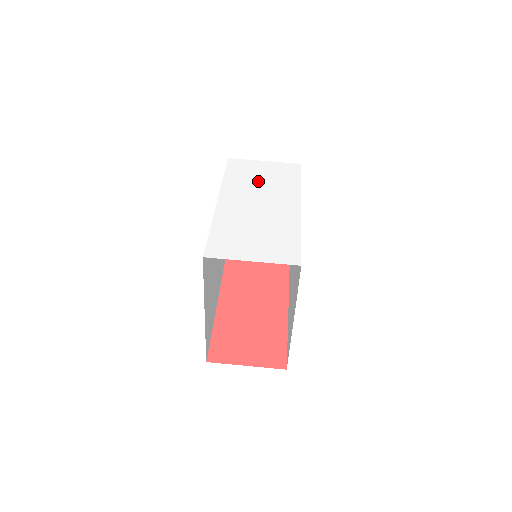
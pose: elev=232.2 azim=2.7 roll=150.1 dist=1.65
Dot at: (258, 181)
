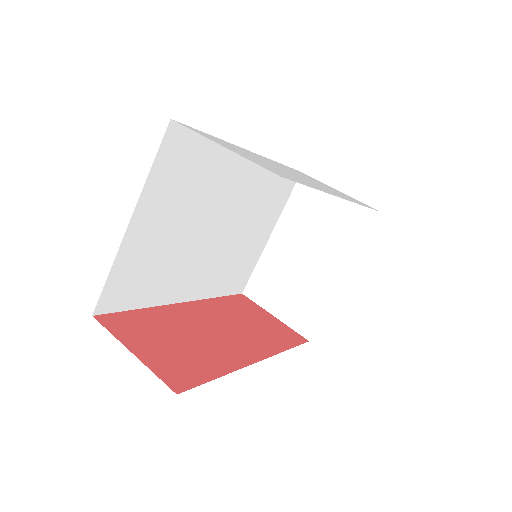
Dot at: occluded
